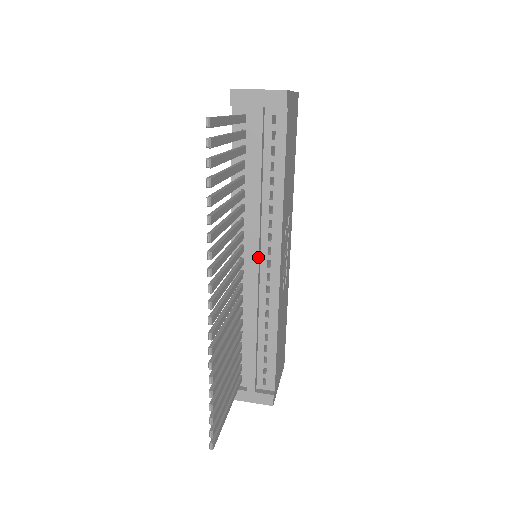
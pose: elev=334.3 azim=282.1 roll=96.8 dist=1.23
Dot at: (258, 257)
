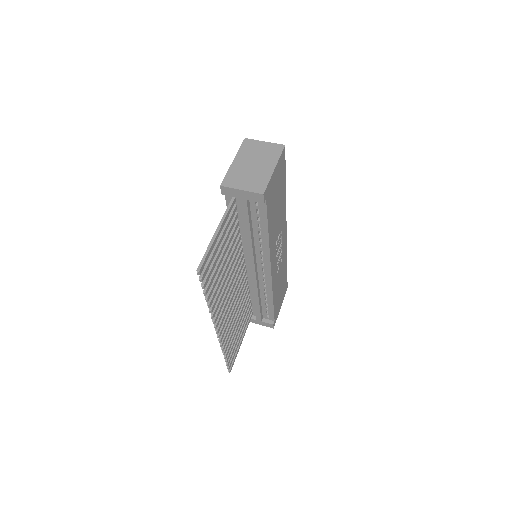
Dot at: (254, 269)
